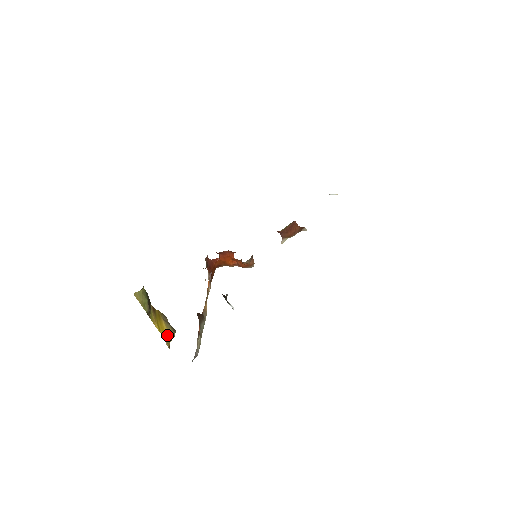
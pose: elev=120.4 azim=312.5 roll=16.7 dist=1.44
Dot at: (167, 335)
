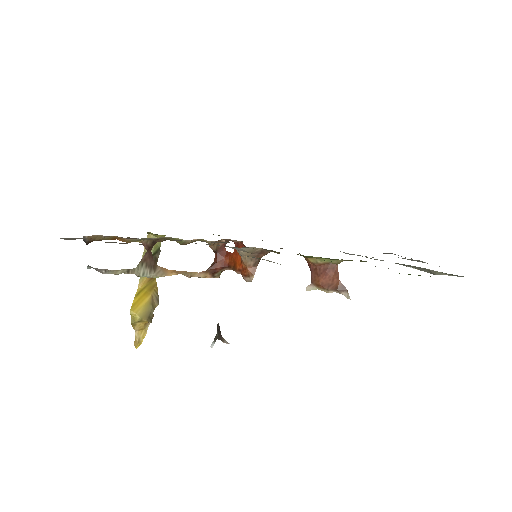
Dot at: (138, 309)
